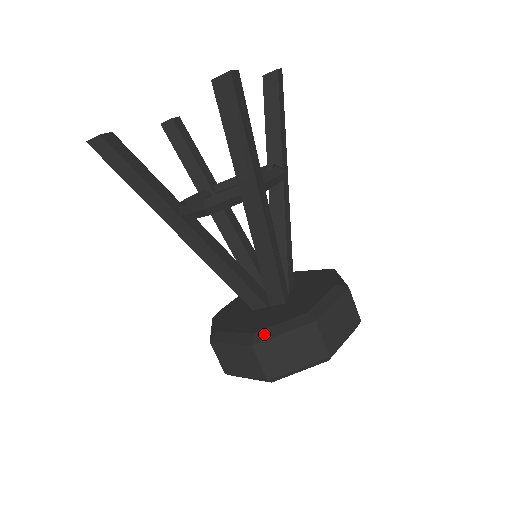
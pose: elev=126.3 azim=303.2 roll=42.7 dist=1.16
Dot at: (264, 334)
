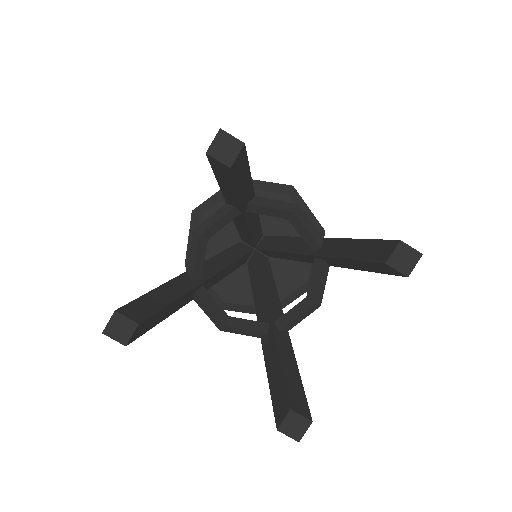
Dot at: (231, 307)
